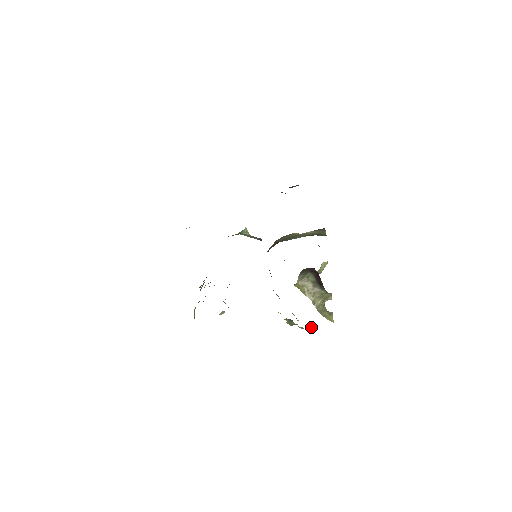
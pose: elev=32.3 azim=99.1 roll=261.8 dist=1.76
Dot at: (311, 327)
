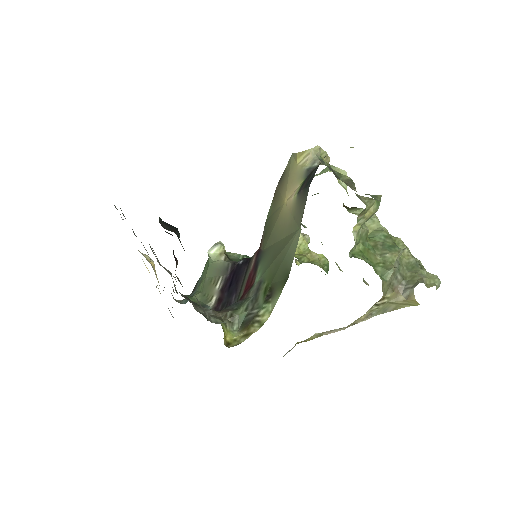
Dot at: occluded
